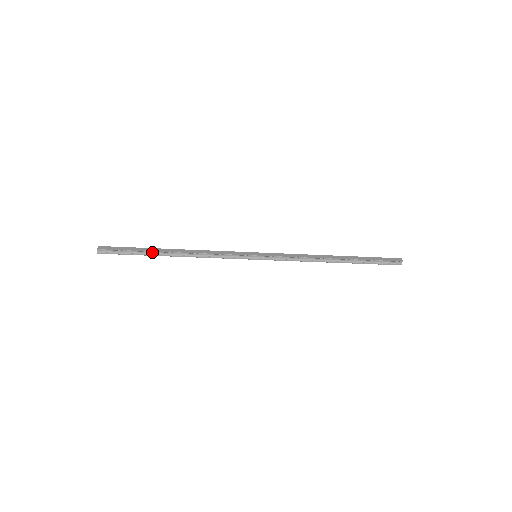
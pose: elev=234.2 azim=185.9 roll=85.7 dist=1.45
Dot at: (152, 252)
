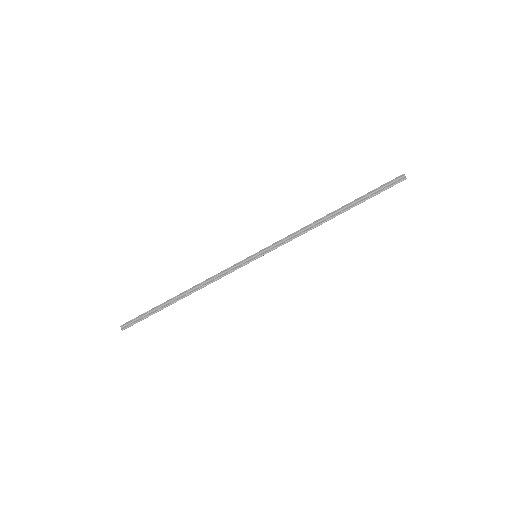
Dot at: (164, 304)
